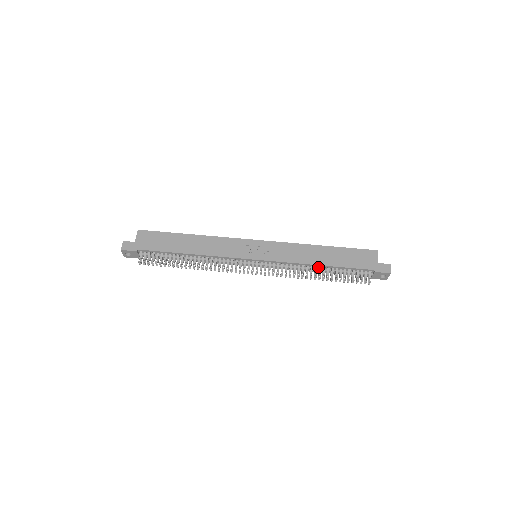
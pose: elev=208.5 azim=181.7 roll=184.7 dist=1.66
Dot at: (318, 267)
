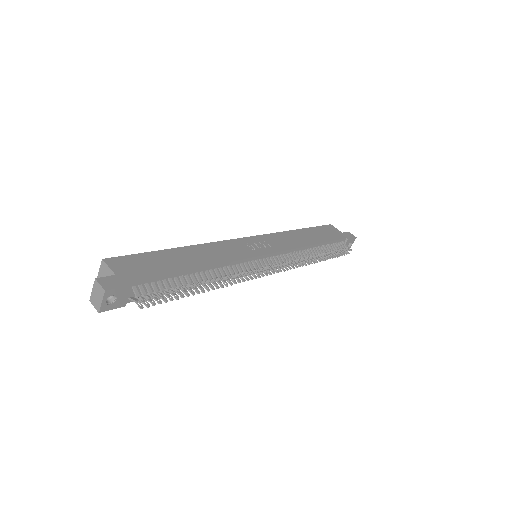
Dot at: (311, 249)
